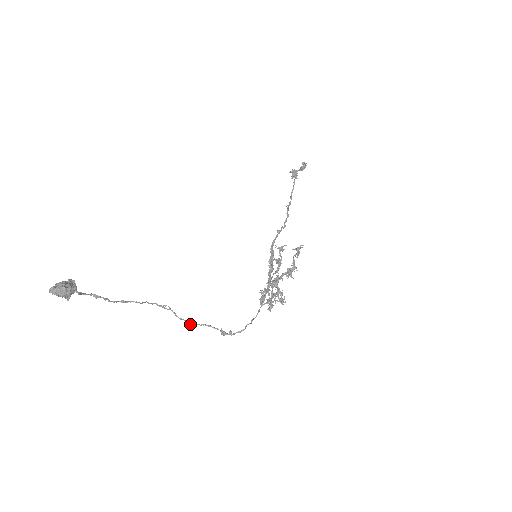
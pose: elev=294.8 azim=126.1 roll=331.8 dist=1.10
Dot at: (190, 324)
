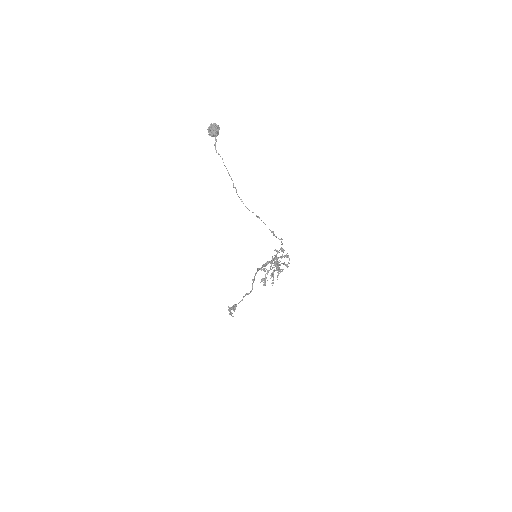
Dot at: (256, 215)
